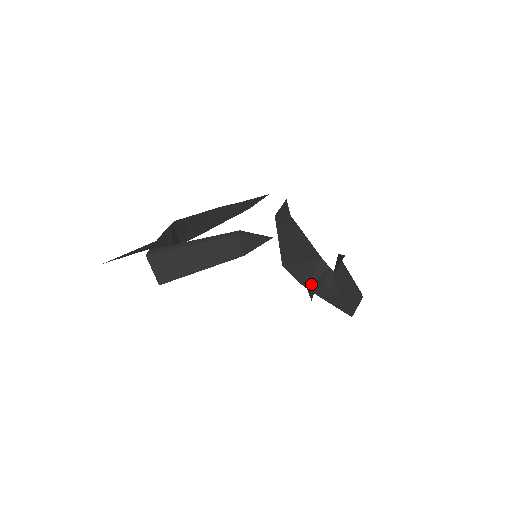
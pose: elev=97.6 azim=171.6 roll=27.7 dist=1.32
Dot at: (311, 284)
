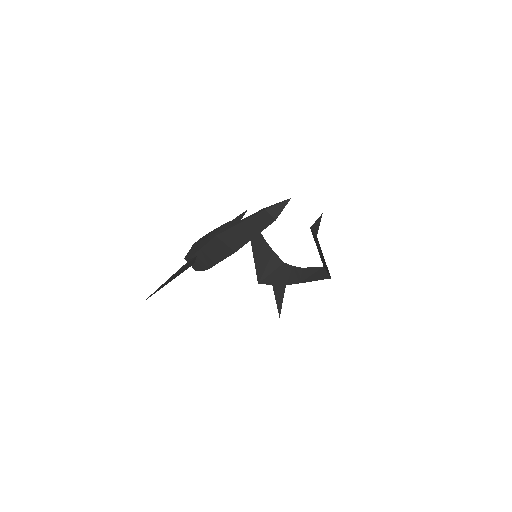
Dot at: (288, 281)
